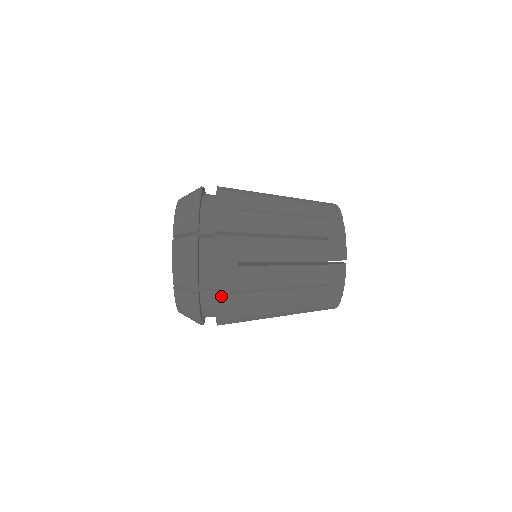
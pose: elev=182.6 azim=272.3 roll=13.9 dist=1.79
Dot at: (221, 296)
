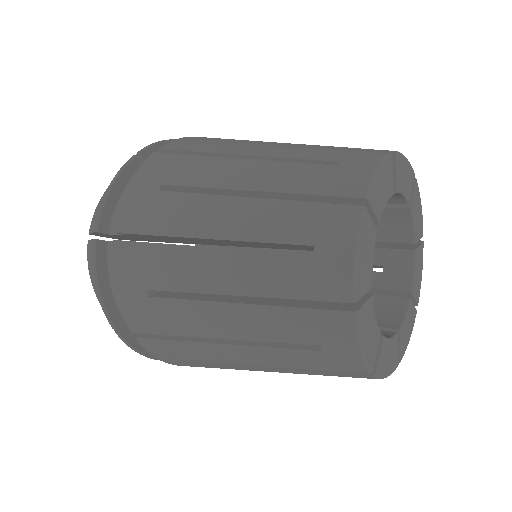
Dot at: (122, 243)
